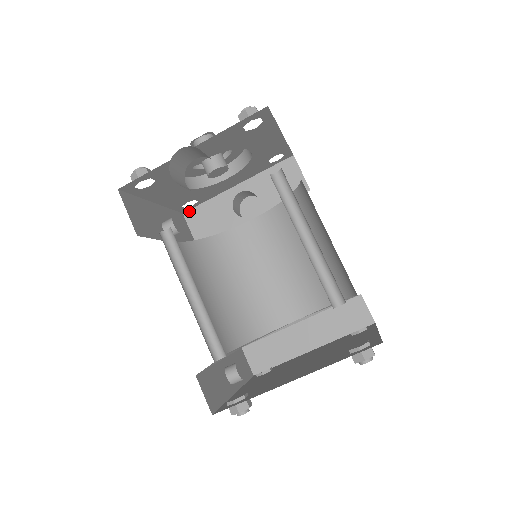
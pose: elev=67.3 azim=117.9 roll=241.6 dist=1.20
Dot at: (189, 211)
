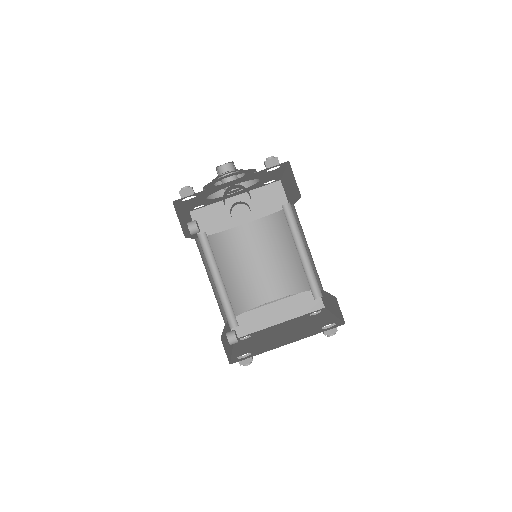
Dot at: (195, 211)
